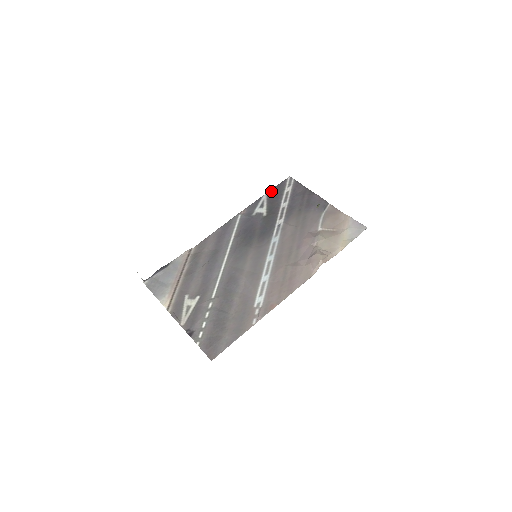
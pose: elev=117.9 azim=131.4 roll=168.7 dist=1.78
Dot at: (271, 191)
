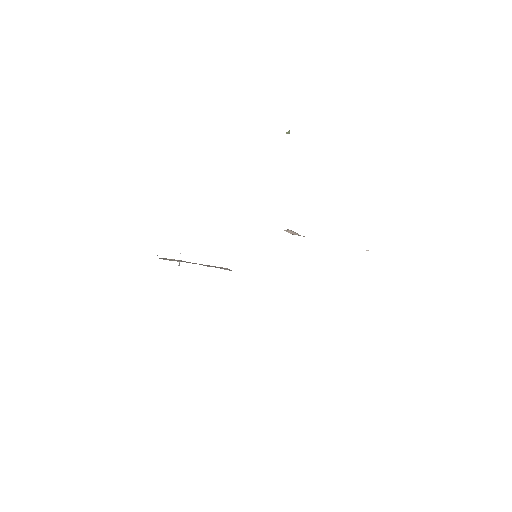
Dot at: occluded
